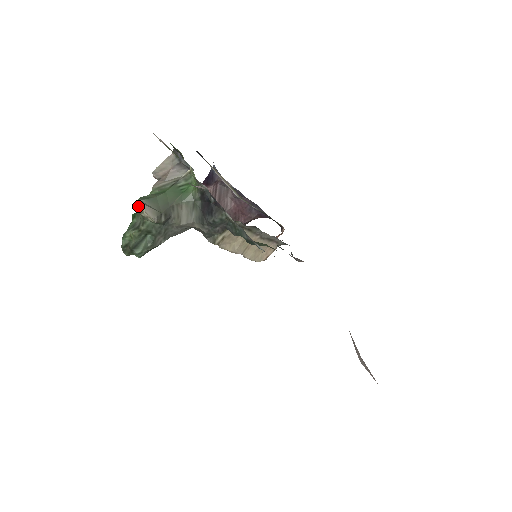
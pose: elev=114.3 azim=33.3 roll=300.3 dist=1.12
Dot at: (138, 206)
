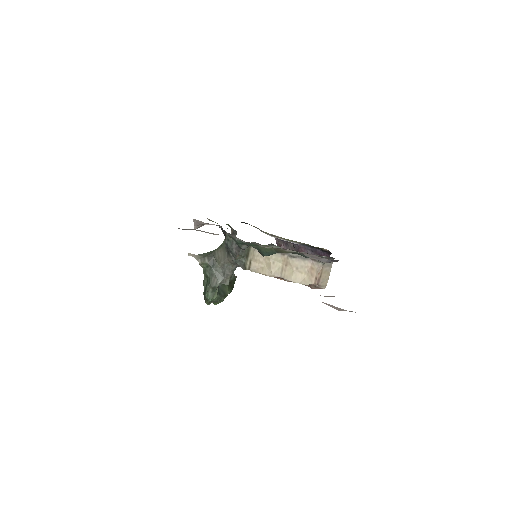
Dot at: occluded
